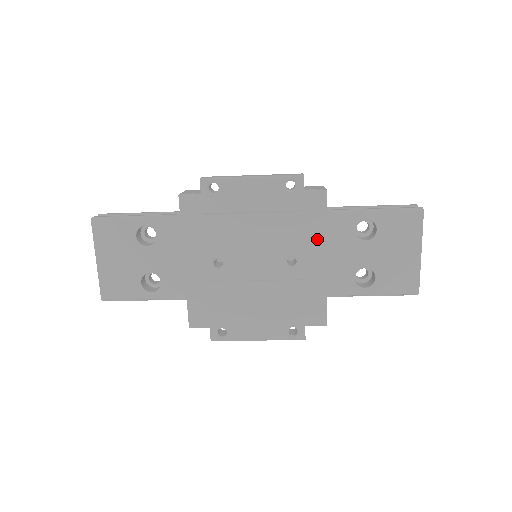
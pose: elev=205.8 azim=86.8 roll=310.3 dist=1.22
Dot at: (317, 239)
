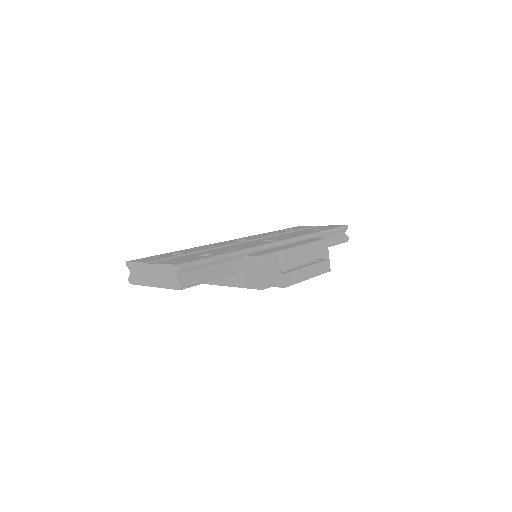
Dot at: occluded
